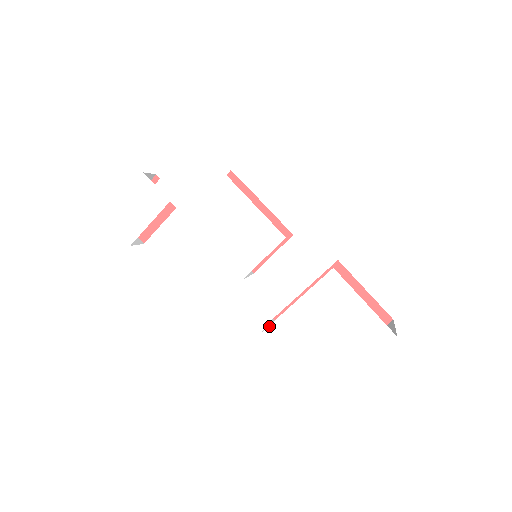
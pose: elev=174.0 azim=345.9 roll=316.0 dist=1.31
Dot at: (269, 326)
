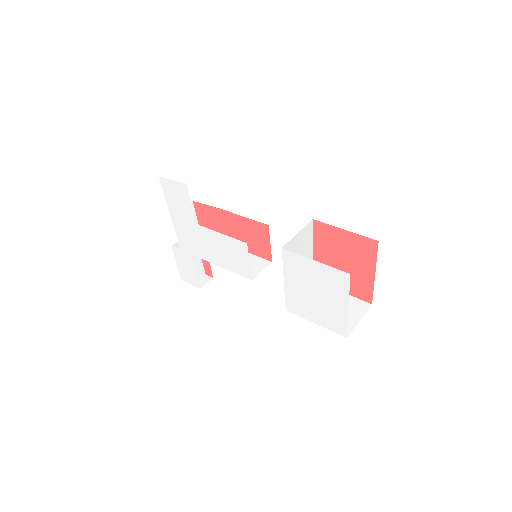
Dot at: (285, 302)
